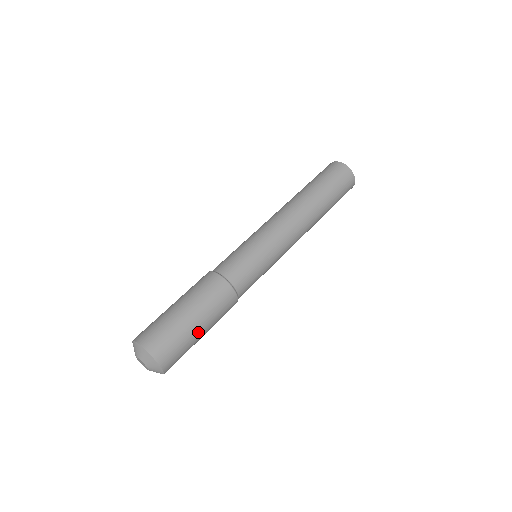
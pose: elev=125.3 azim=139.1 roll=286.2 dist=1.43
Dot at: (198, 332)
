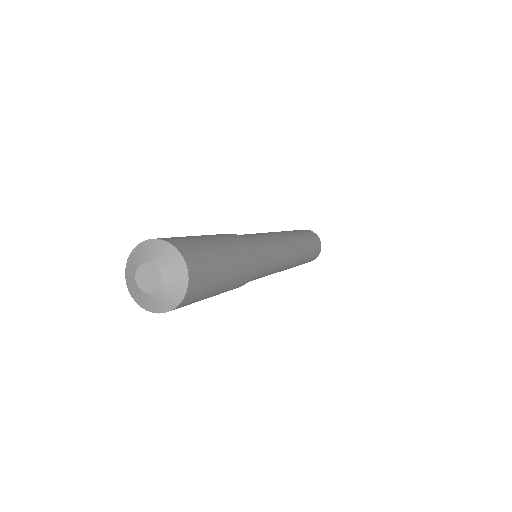
Dot at: (215, 245)
